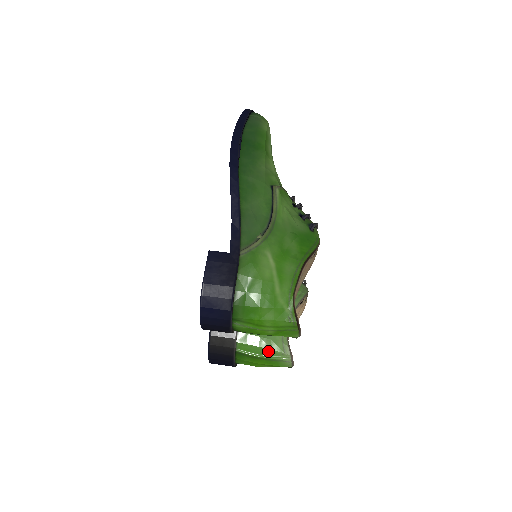
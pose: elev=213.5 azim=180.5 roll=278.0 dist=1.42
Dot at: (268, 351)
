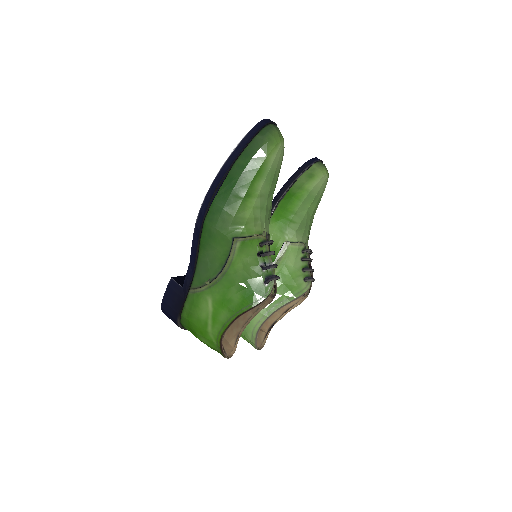
Dot at: (241, 334)
